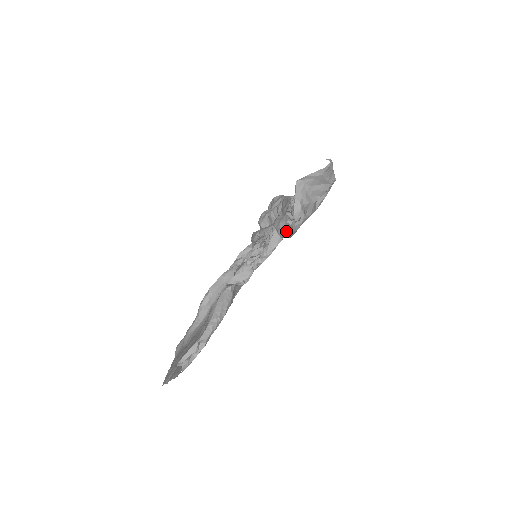
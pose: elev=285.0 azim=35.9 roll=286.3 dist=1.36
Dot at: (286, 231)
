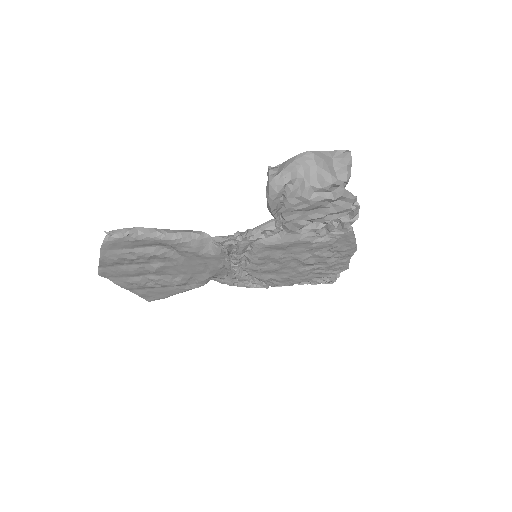
Dot at: (267, 185)
